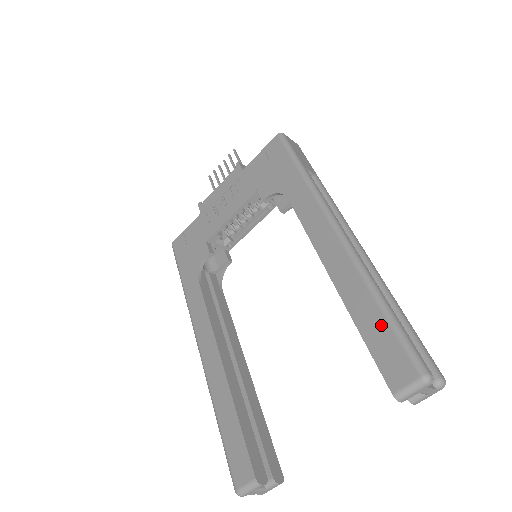
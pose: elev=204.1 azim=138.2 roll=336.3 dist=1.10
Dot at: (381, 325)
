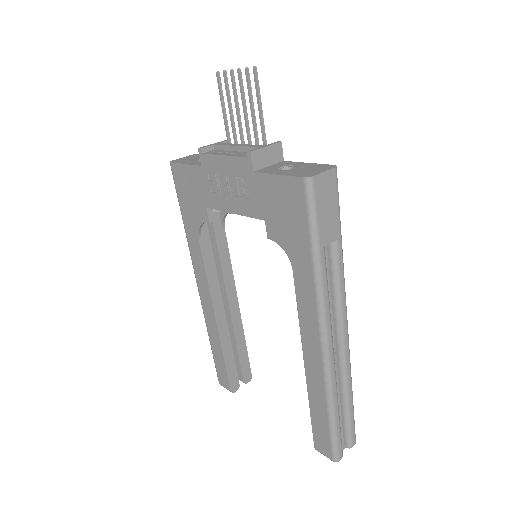
Dot at: (324, 424)
